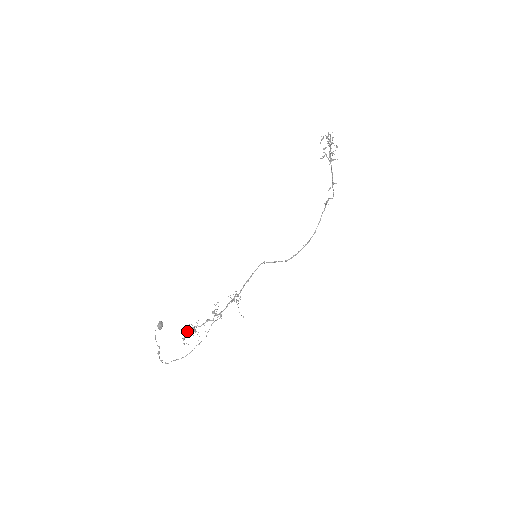
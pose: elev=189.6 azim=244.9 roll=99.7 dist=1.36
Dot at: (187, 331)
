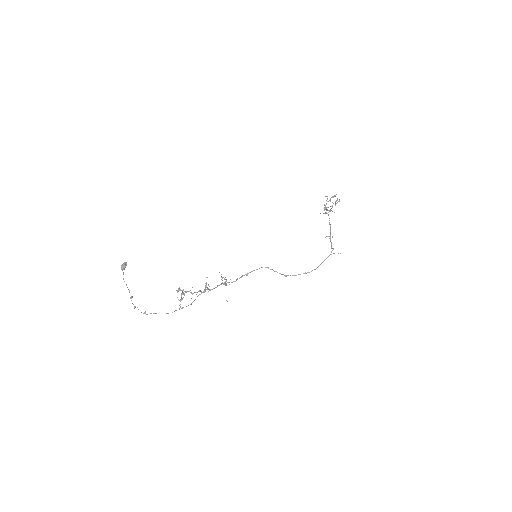
Dot at: (183, 294)
